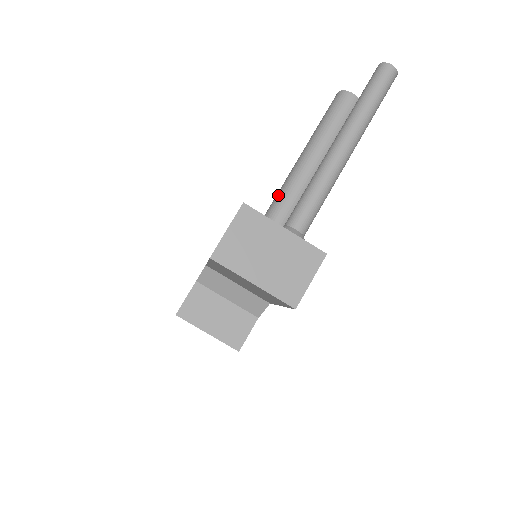
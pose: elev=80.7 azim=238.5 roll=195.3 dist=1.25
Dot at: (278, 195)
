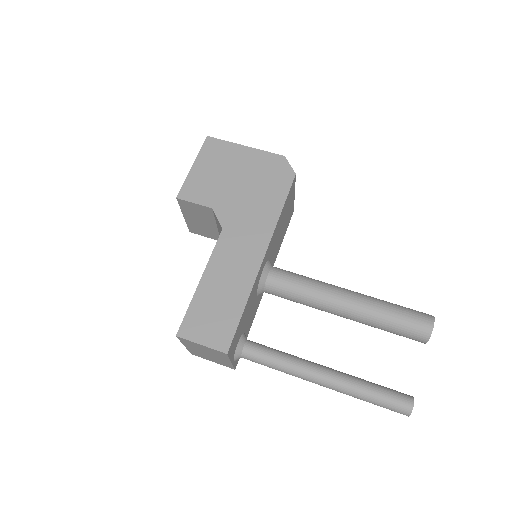
Dot at: (302, 291)
